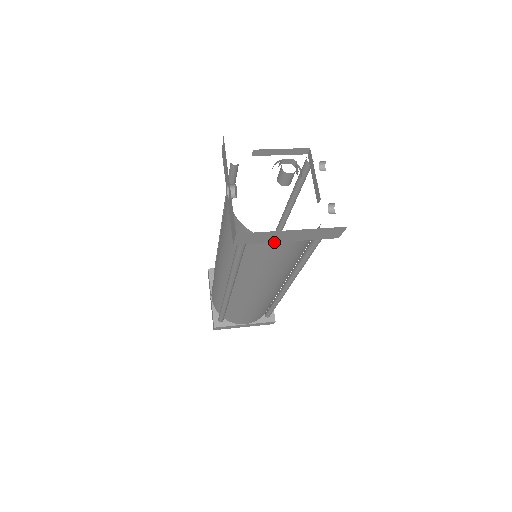
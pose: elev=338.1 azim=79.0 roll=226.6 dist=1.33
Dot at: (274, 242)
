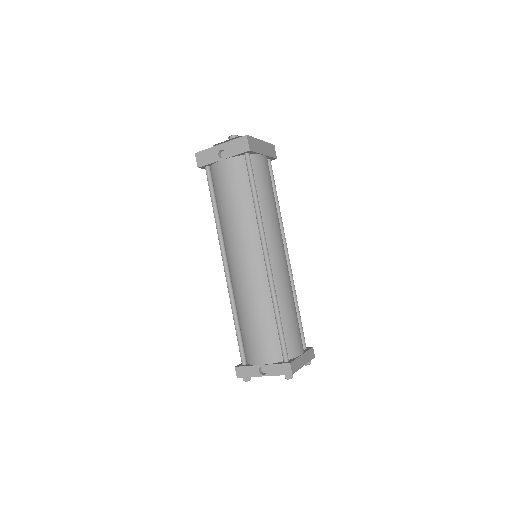
Dot at: (260, 157)
